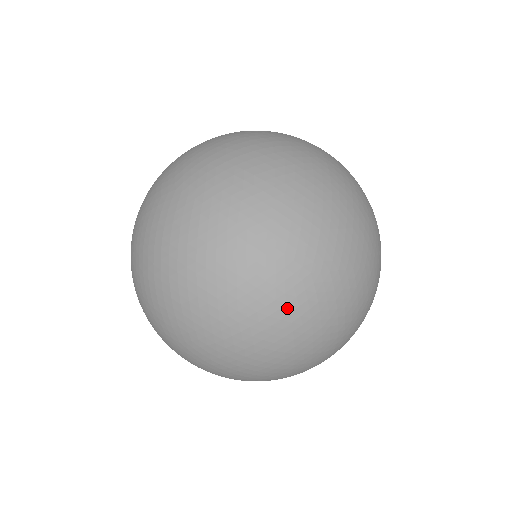
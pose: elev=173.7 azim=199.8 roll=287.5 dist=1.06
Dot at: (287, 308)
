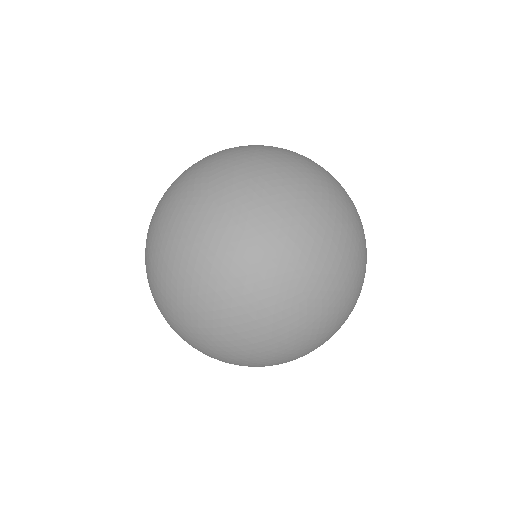
Dot at: (202, 230)
